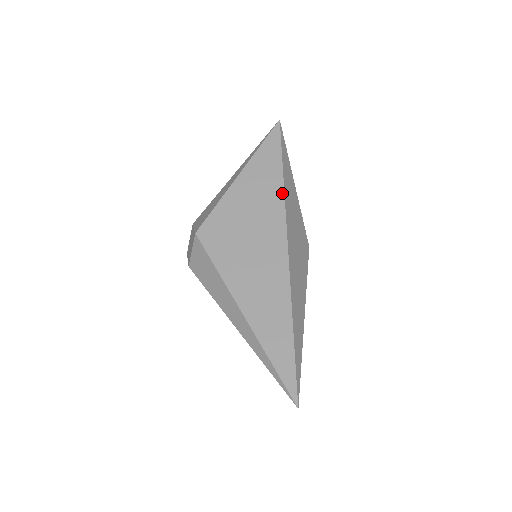
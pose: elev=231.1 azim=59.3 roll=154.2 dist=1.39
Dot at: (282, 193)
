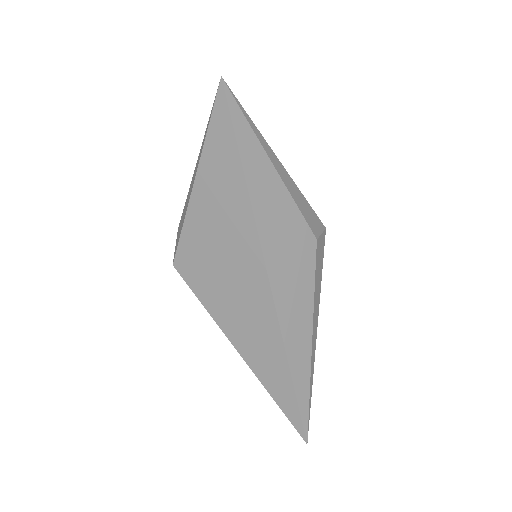
Dot at: (249, 209)
